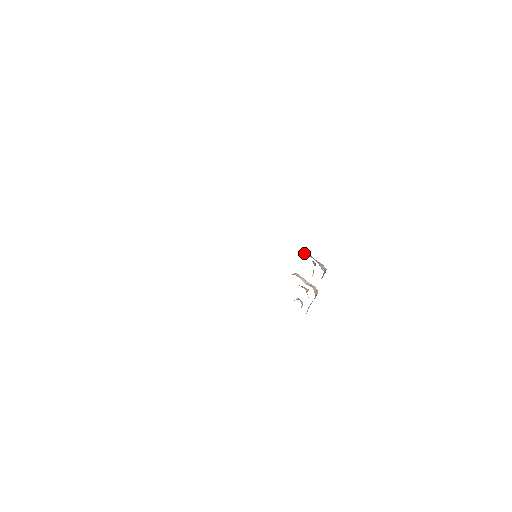
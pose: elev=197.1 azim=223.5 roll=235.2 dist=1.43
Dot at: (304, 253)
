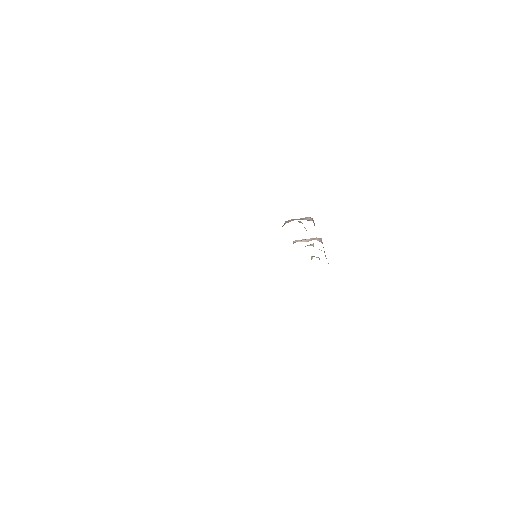
Dot at: (287, 222)
